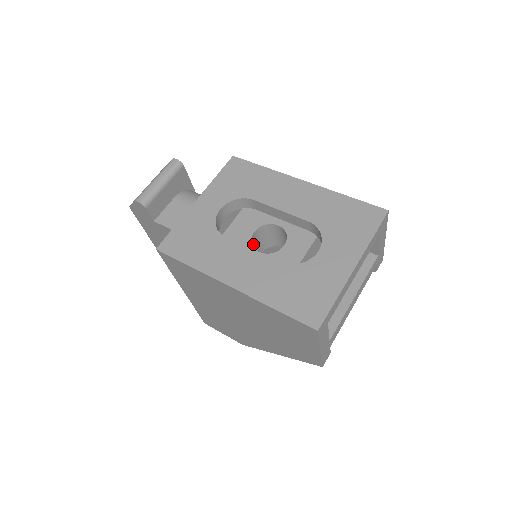
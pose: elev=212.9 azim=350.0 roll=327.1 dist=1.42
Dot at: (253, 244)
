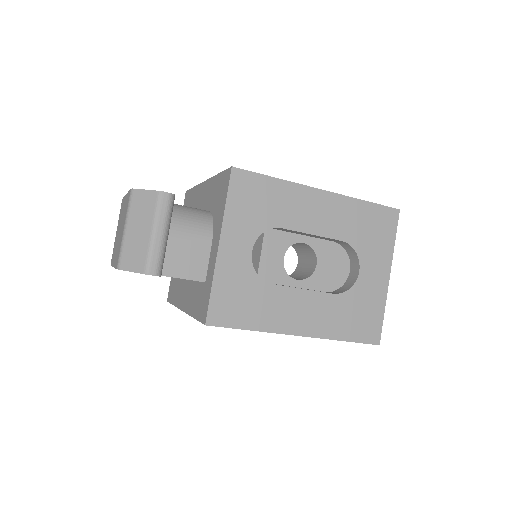
Dot at: occluded
